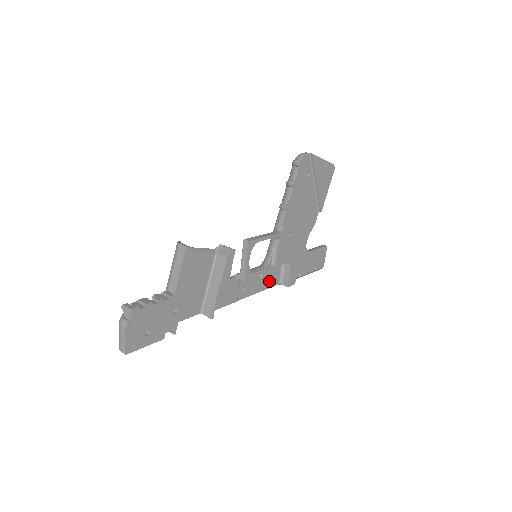
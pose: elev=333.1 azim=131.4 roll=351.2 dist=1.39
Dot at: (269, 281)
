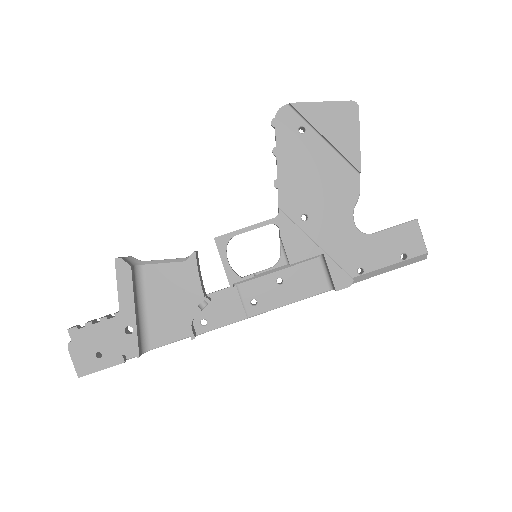
Dot at: (304, 287)
